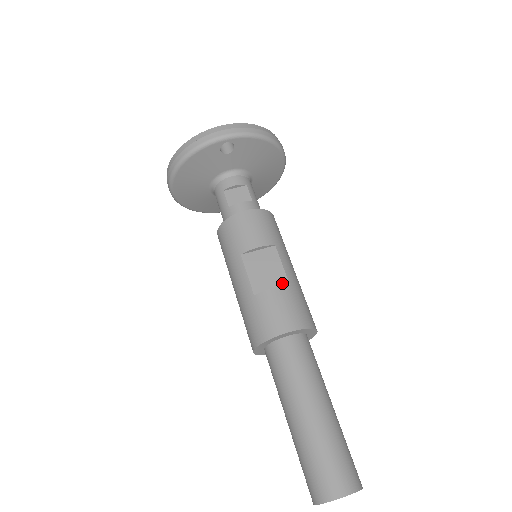
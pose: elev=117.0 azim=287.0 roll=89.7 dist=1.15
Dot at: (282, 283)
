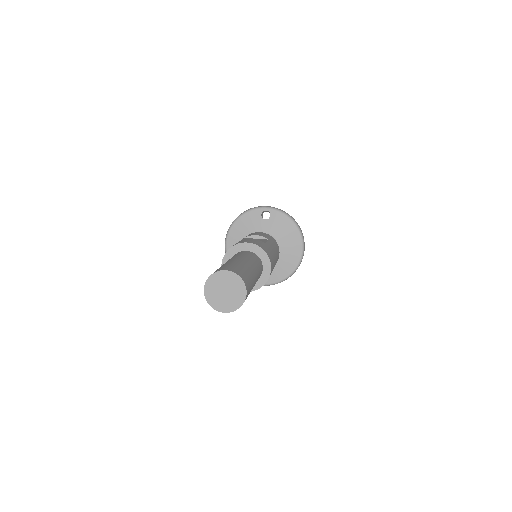
Dot at: occluded
